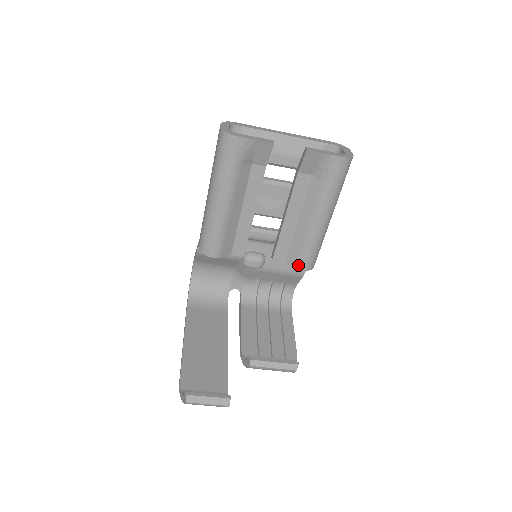
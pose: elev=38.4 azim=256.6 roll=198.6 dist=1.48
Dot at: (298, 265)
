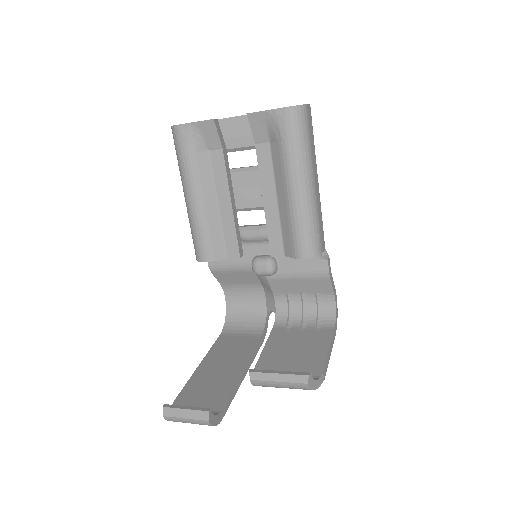
Dot at: (295, 253)
